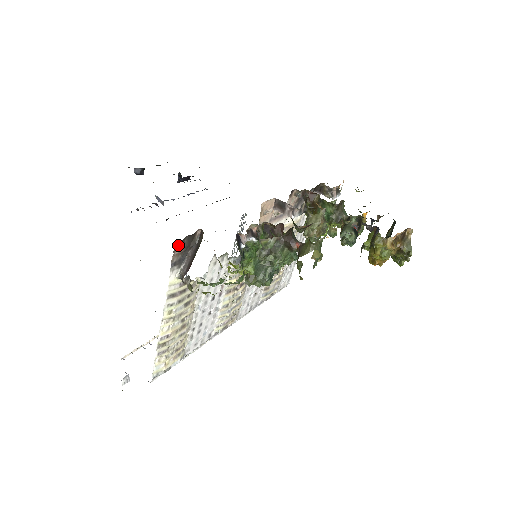
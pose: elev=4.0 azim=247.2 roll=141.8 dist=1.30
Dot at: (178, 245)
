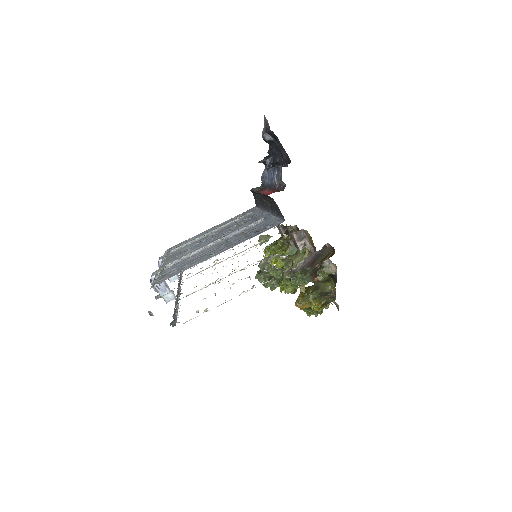
Dot at: occluded
